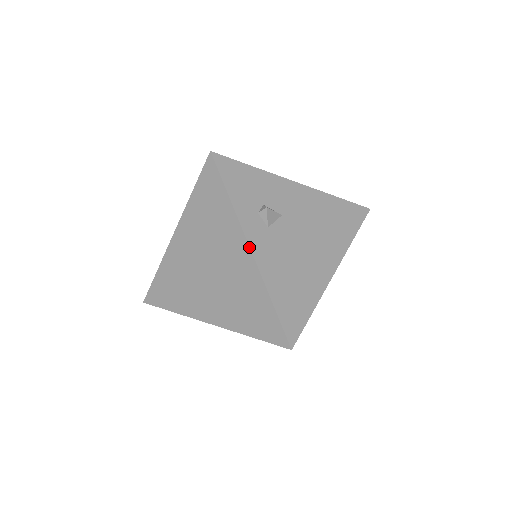
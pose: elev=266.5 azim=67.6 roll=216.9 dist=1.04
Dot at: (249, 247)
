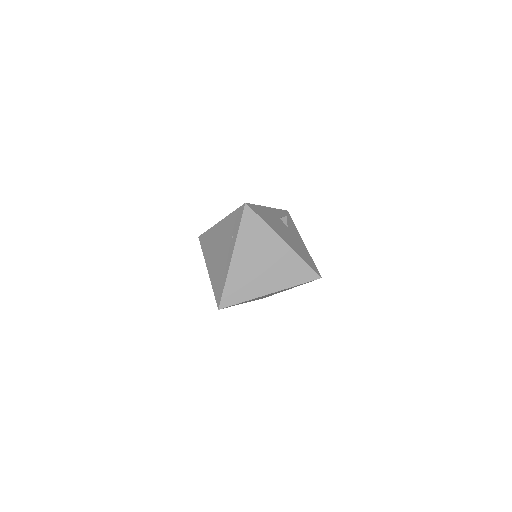
Dot at: (269, 207)
